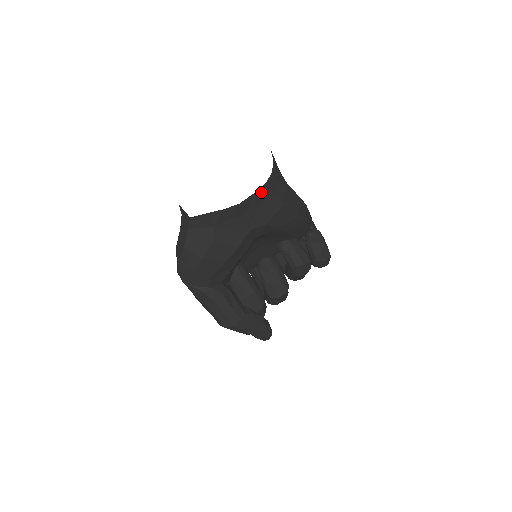
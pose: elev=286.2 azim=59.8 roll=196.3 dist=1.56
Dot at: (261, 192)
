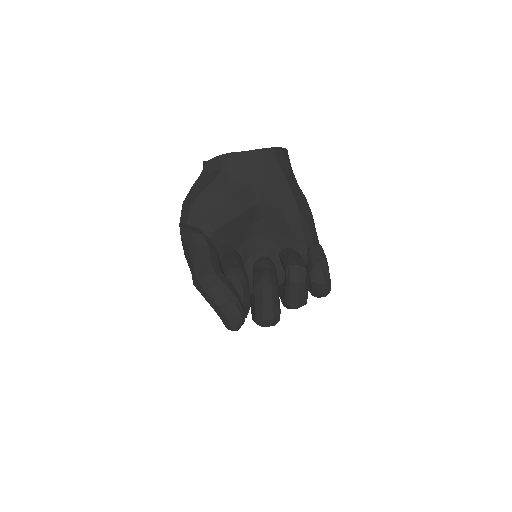
Dot at: (266, 152)
